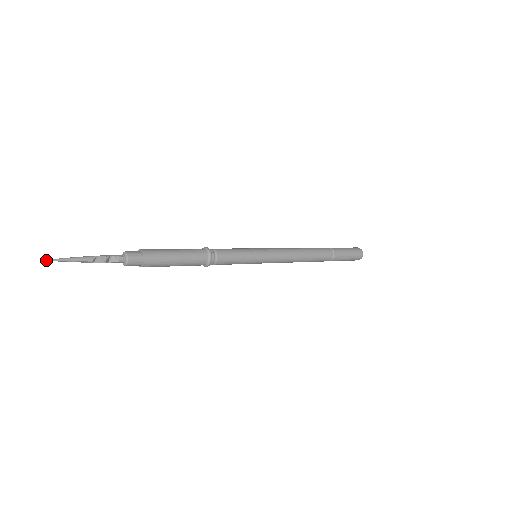
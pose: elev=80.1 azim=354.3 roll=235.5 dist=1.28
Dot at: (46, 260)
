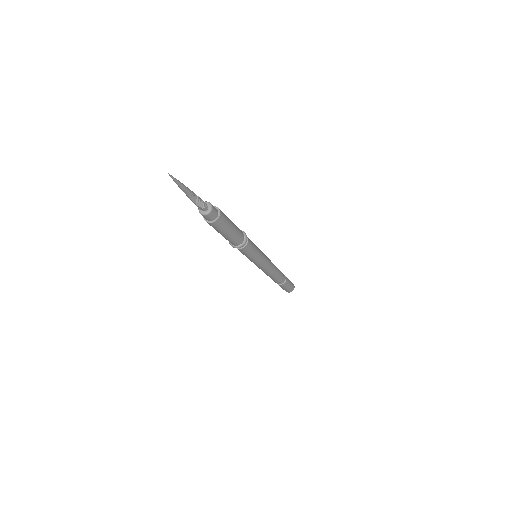
Dot at: (169, 174)
